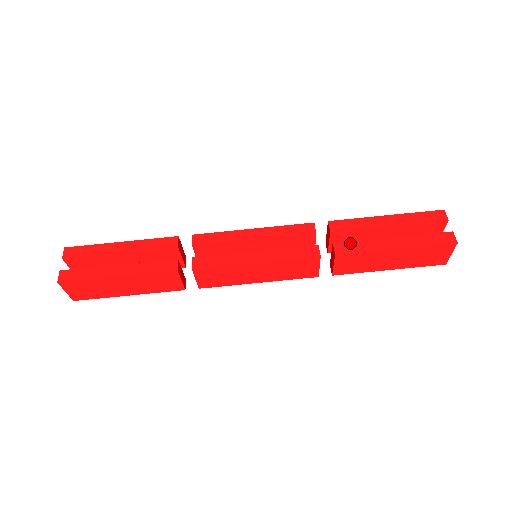
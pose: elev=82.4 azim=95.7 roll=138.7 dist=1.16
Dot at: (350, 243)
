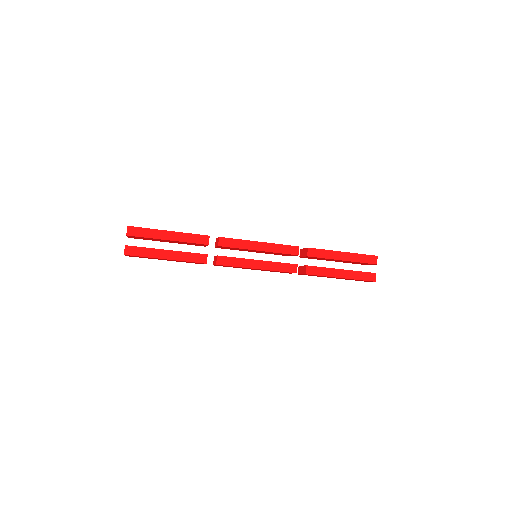
Dot at: (316, 268)
